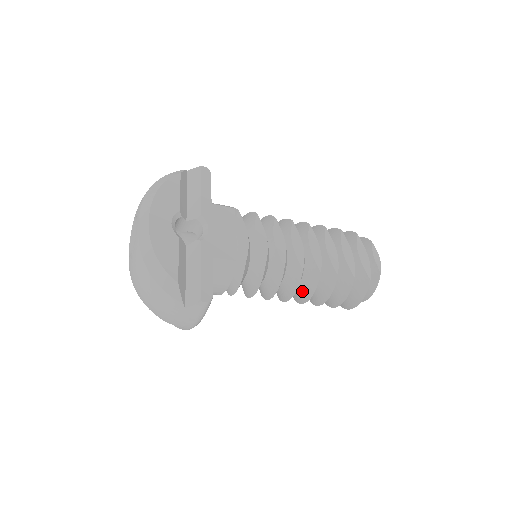
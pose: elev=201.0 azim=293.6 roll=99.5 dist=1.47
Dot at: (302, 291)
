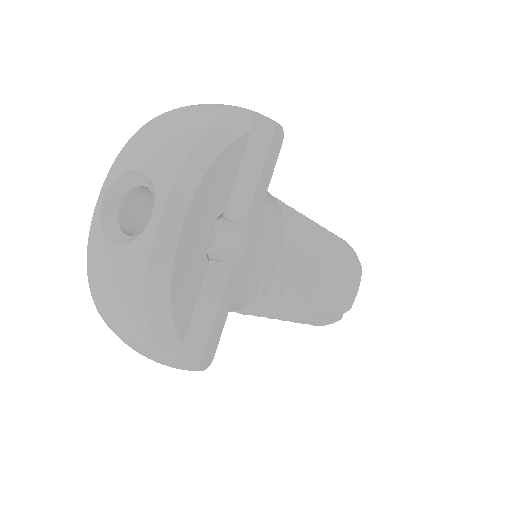
Dot at: occluded
